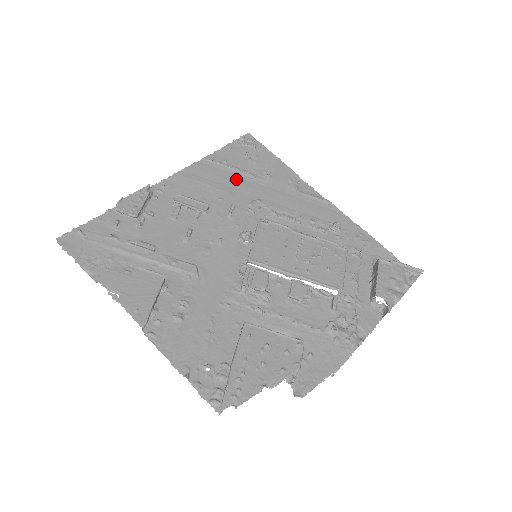
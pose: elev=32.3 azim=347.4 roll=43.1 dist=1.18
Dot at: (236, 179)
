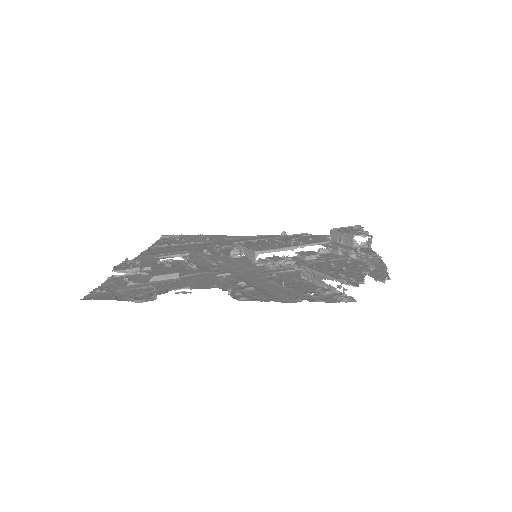
Dot at: (187, 246)
